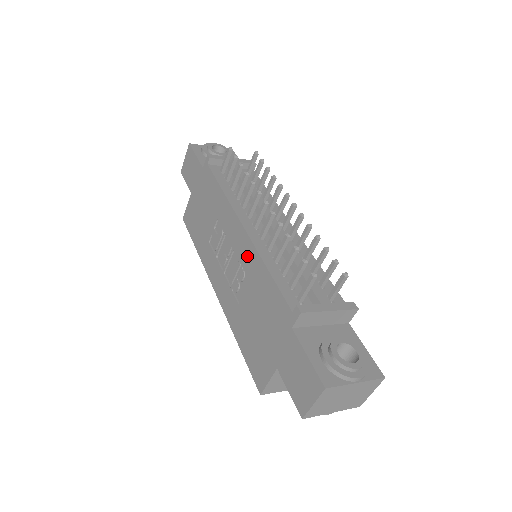
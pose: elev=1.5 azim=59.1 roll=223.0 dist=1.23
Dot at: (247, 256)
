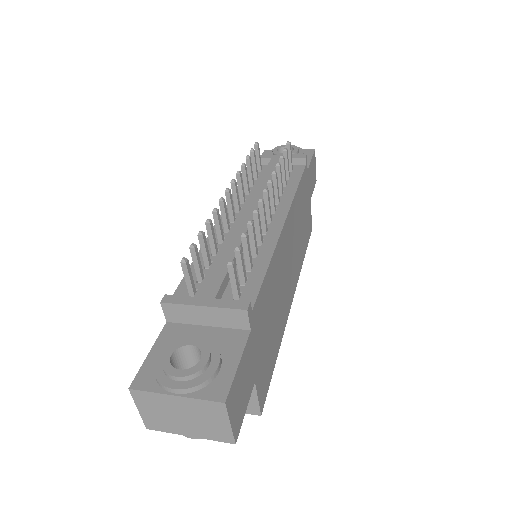
Dot at: occluded
